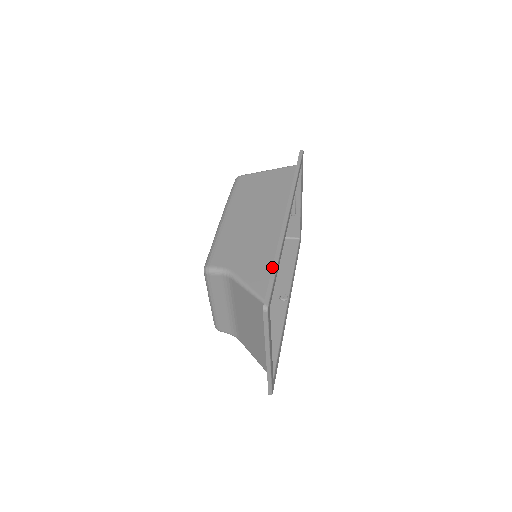
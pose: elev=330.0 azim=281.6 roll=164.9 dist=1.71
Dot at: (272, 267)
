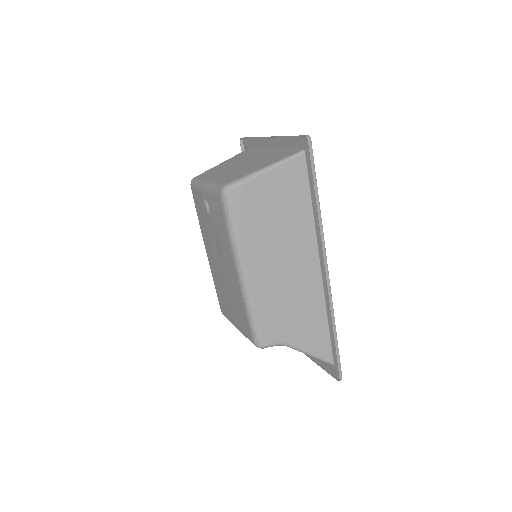
Dot at: (335, 343)
